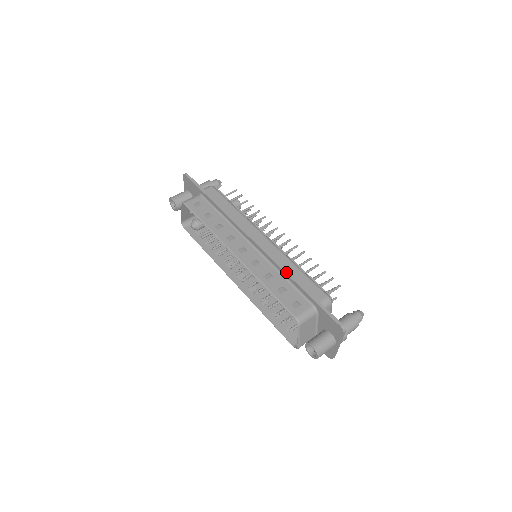
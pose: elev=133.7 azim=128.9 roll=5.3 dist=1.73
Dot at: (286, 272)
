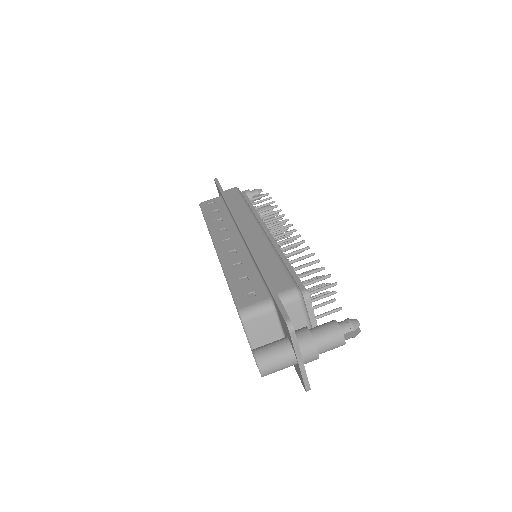
Dot at: (255, 258)
